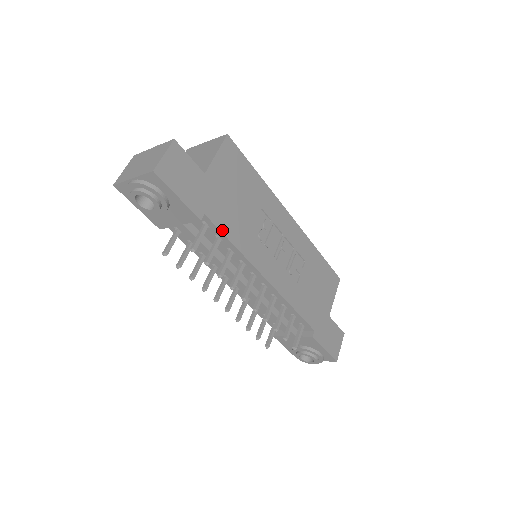
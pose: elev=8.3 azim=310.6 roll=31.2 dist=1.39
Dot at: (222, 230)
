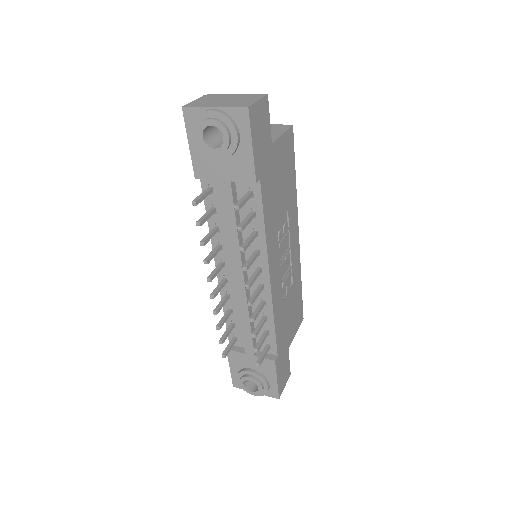
Dot at: (263, 205)
